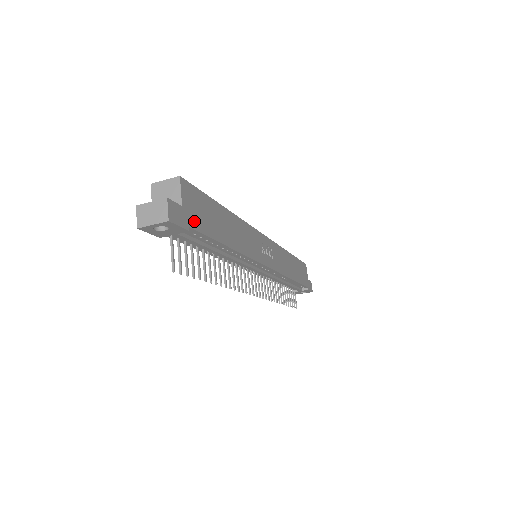
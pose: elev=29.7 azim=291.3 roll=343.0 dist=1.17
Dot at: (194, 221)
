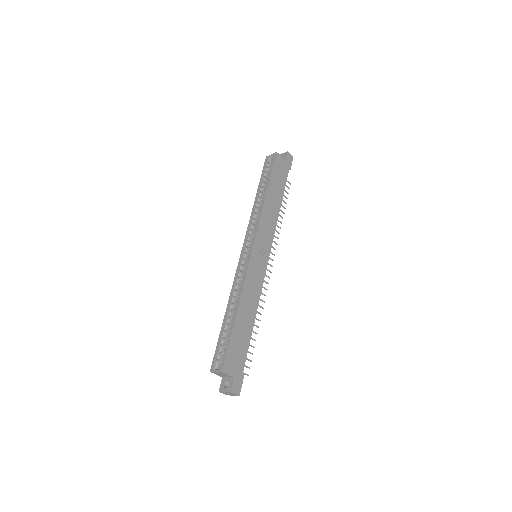
Dot at: (241, 366)
